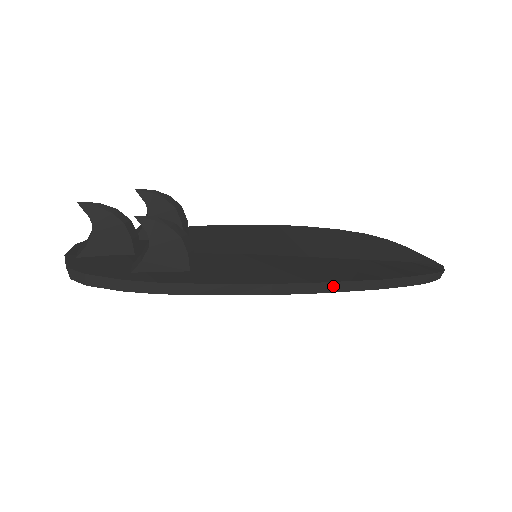
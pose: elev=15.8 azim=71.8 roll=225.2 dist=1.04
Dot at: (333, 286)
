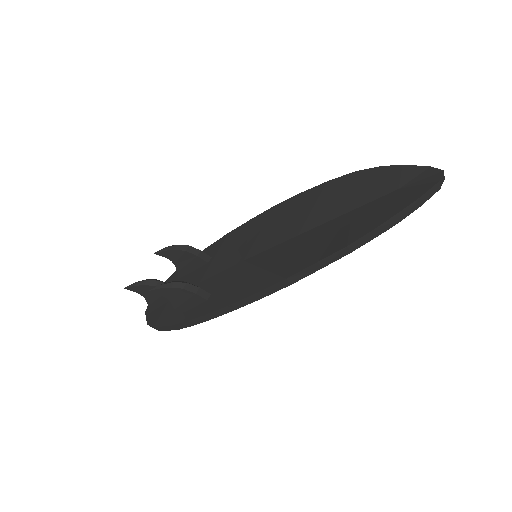
Dot at: (306, 272)
